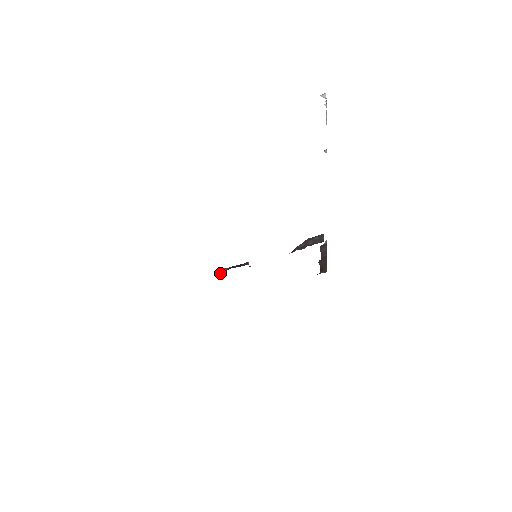
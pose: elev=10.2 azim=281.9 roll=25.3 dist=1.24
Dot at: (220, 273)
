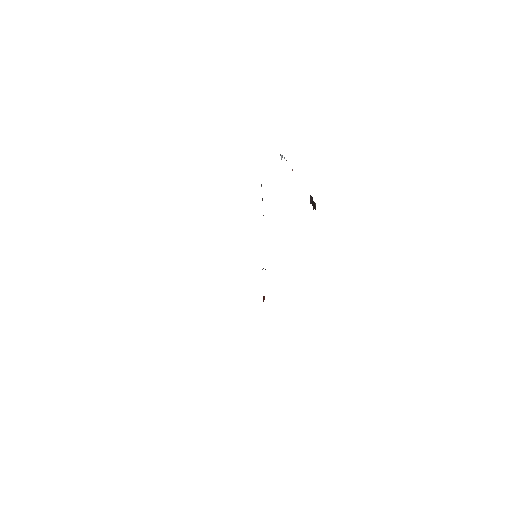
Dot at: occluded
